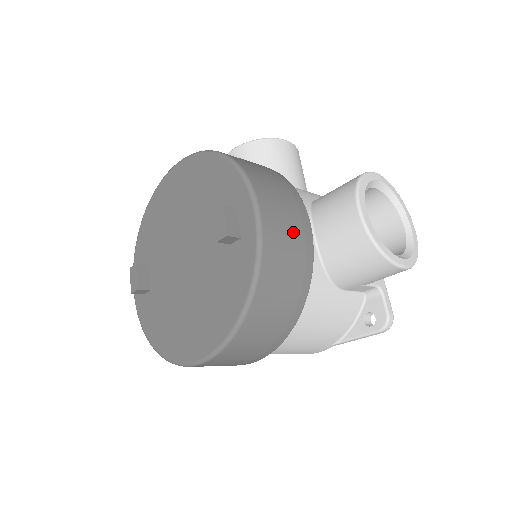
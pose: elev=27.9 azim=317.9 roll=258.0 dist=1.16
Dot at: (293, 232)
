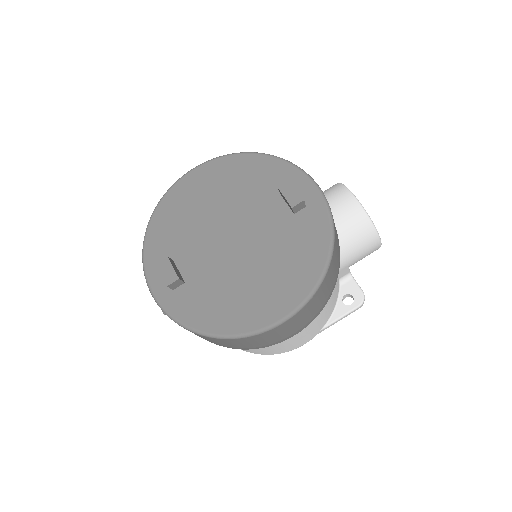
Dot at: occluded
